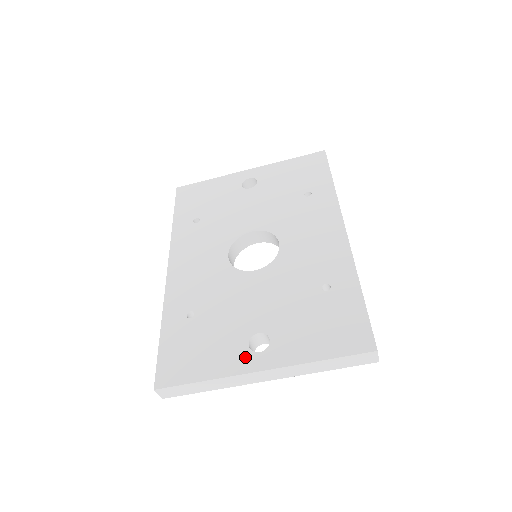
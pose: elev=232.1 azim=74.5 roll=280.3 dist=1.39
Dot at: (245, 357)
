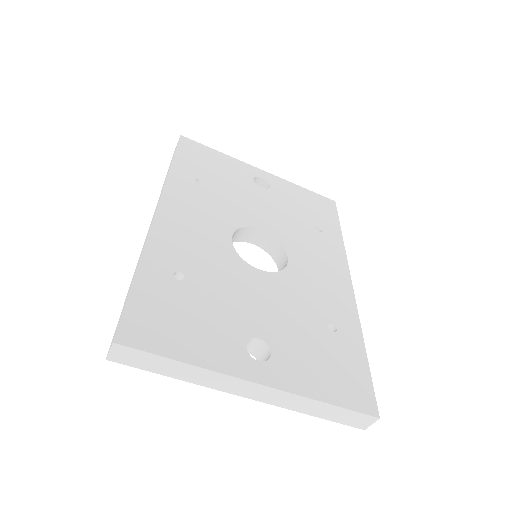
Dot at: (241, 358)
